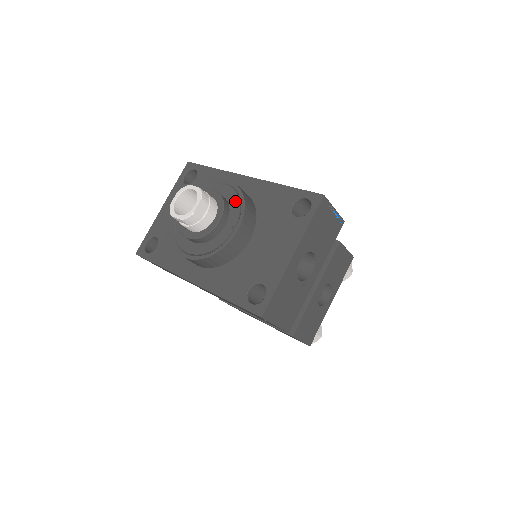
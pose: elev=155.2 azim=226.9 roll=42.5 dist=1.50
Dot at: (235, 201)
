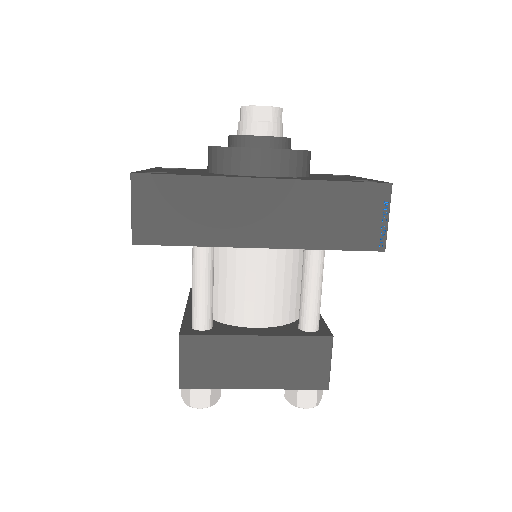
Dot at: occluded
